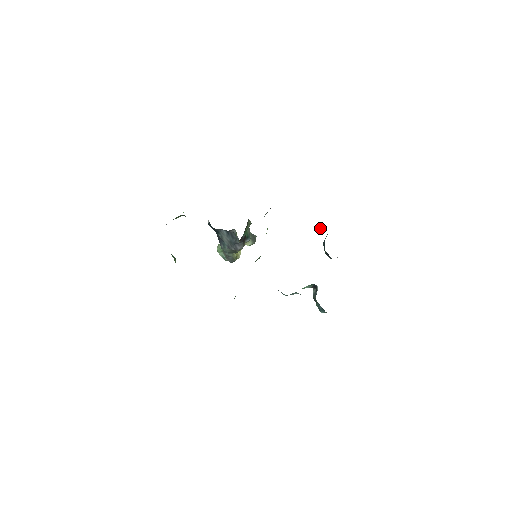
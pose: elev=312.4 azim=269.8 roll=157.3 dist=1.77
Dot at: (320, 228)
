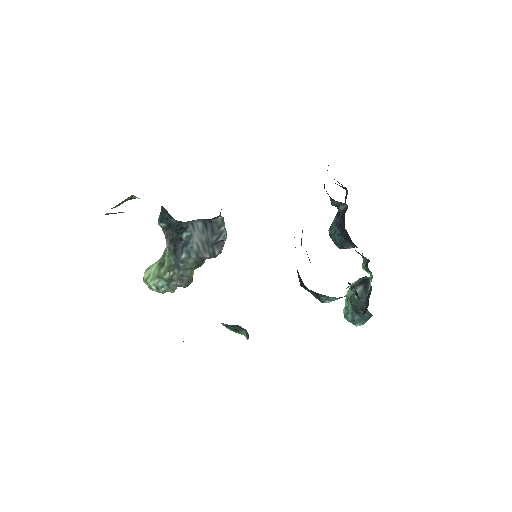
Dot at: (334, 205)
